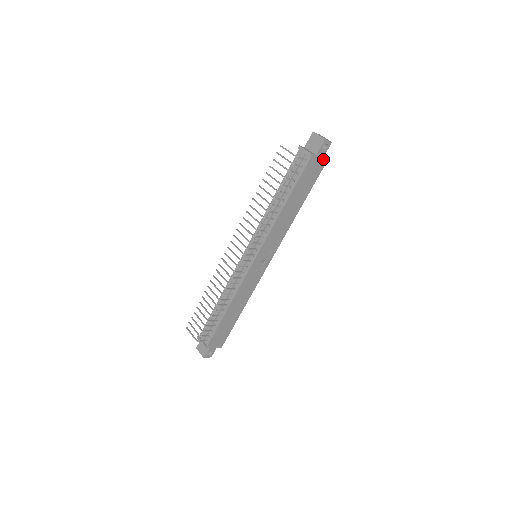
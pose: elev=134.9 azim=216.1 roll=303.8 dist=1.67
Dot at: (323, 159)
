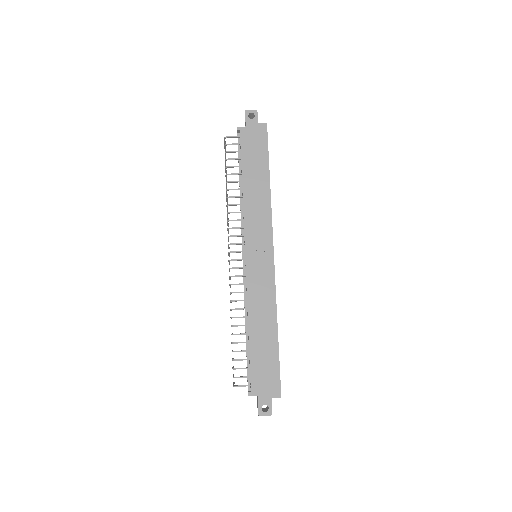
Dot at: (260, 128)
